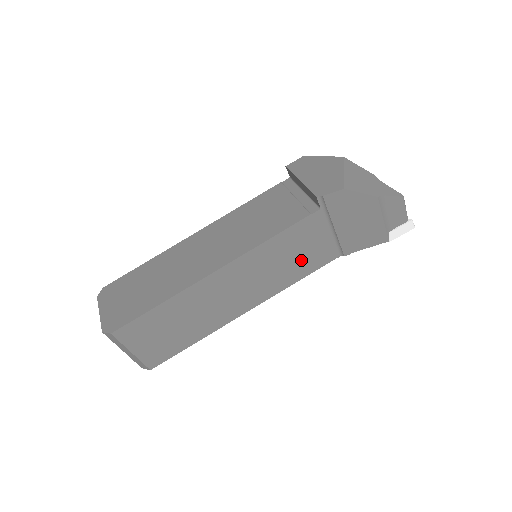
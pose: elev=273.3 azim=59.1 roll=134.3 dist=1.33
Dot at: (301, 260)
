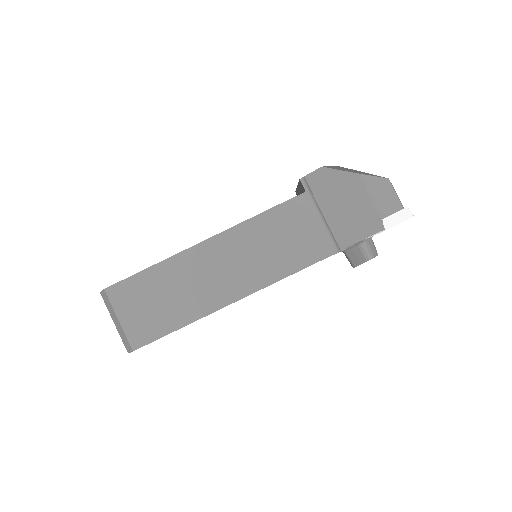
Dot at: (292, 248)
